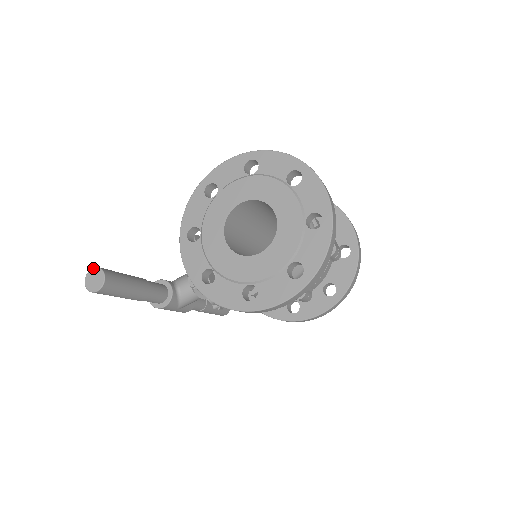
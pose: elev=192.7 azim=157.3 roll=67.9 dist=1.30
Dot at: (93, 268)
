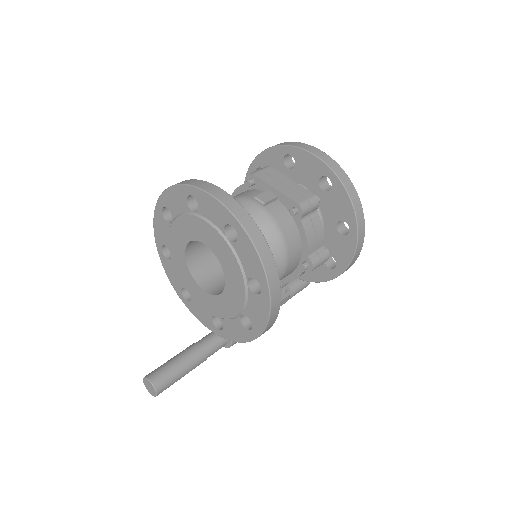
Dot at: (143, 379)
